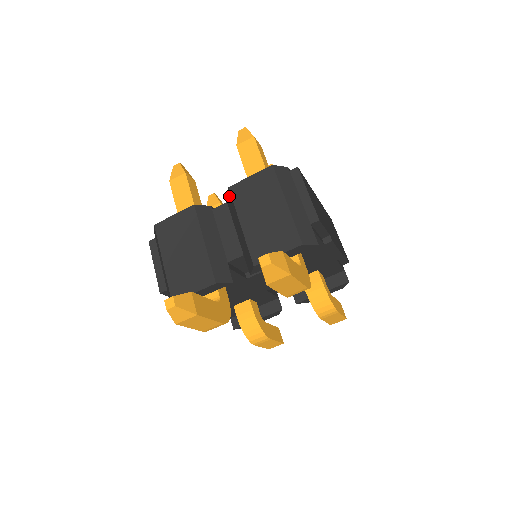
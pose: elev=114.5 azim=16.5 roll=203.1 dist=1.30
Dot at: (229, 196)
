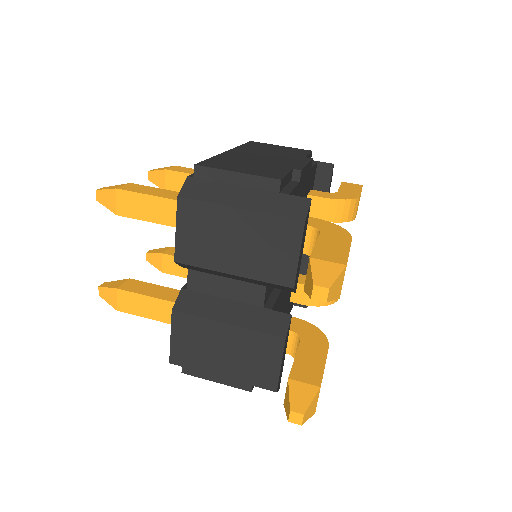
Dot at: (185, 266)
